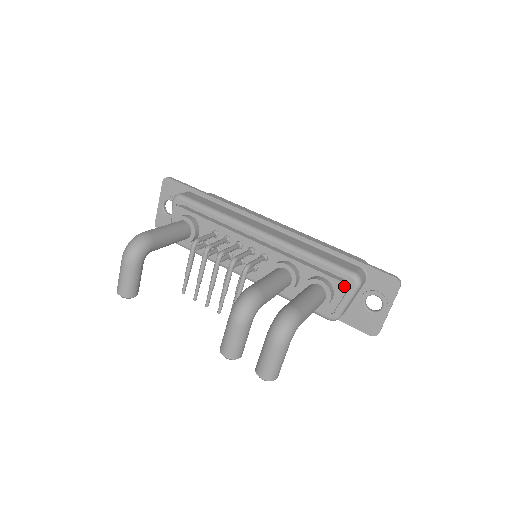
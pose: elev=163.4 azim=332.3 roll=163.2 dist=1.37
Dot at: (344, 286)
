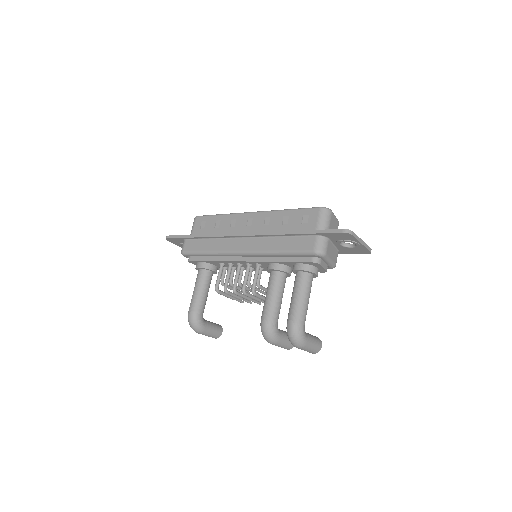
Dot at: (315, 263)
